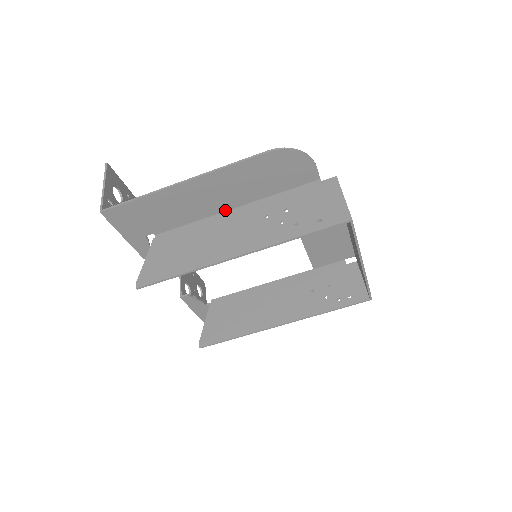
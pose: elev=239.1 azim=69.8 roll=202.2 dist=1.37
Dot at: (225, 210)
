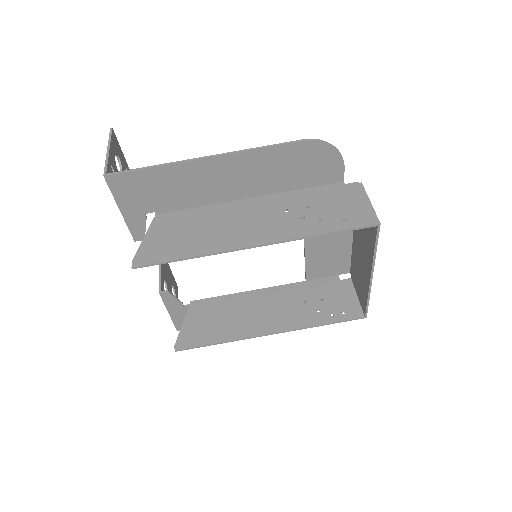
Dot at: (239, 198)
